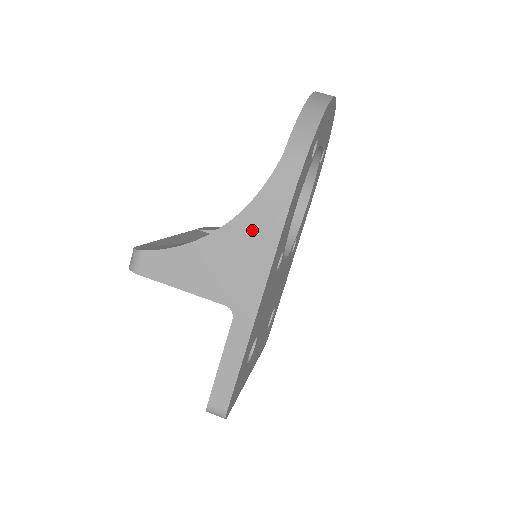
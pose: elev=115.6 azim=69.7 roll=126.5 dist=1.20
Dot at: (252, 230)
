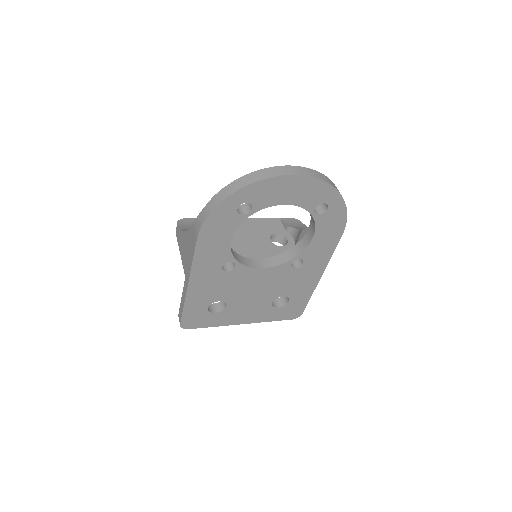
Dot at: (191, 241)
